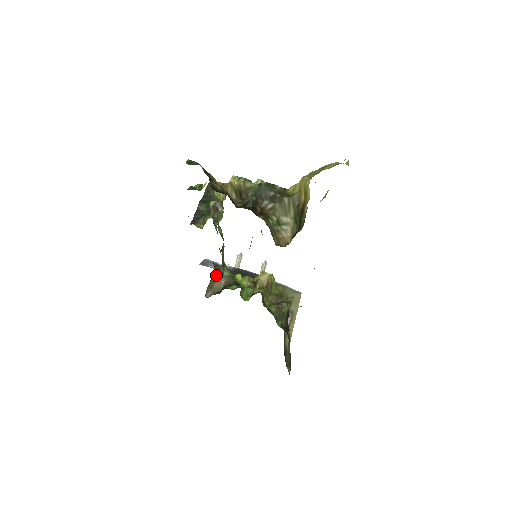
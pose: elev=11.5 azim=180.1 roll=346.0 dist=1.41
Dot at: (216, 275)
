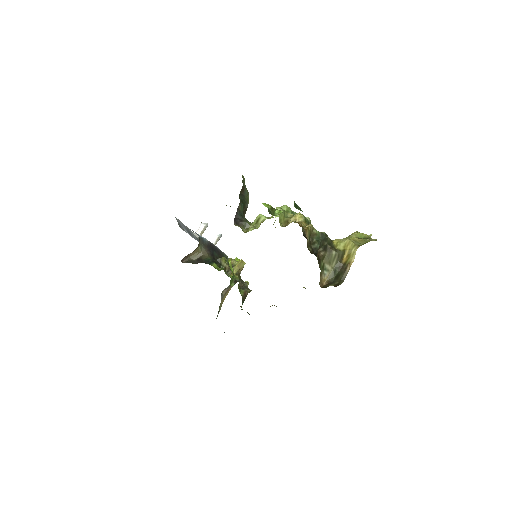
Dot at: (198, 246)
